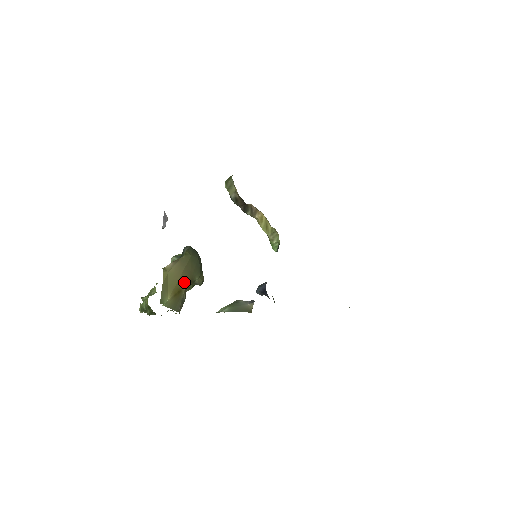
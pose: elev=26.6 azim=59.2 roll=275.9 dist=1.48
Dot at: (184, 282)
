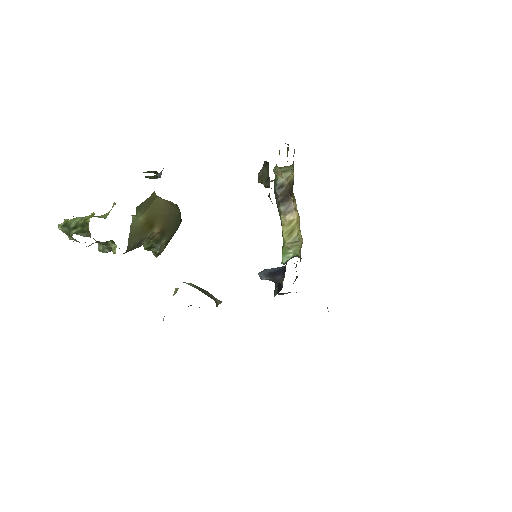
Dot at: (159, 224)
